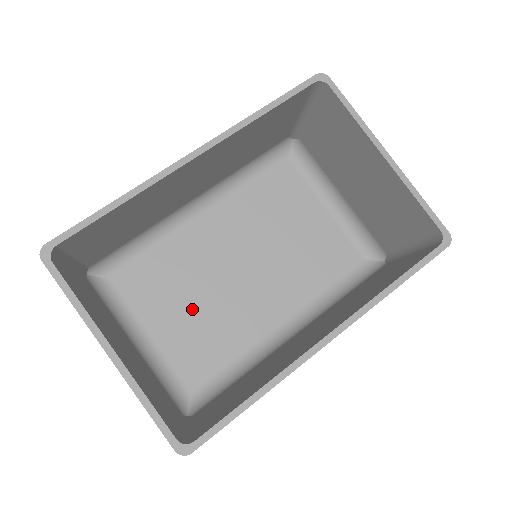
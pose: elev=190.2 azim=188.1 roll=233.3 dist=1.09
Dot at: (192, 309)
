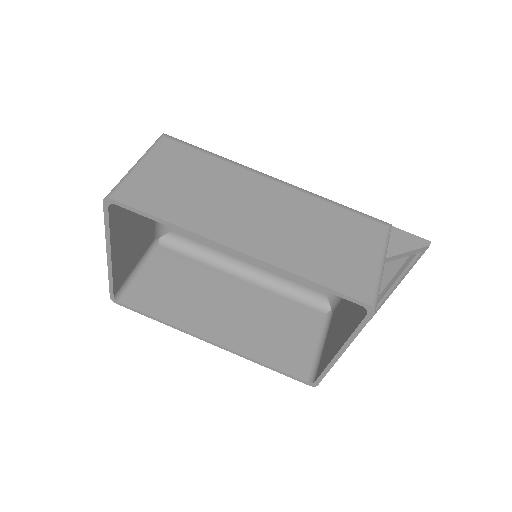
Dot at: occluded
